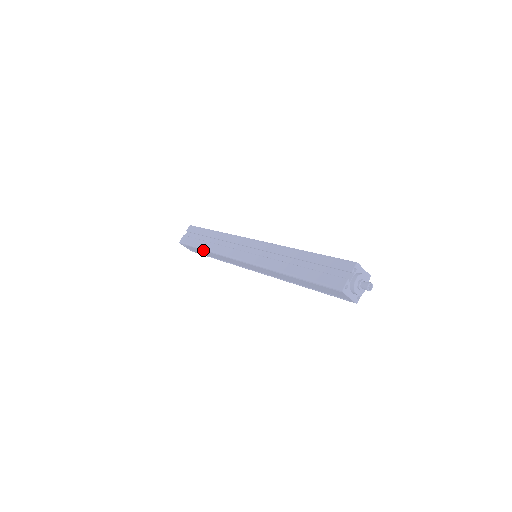
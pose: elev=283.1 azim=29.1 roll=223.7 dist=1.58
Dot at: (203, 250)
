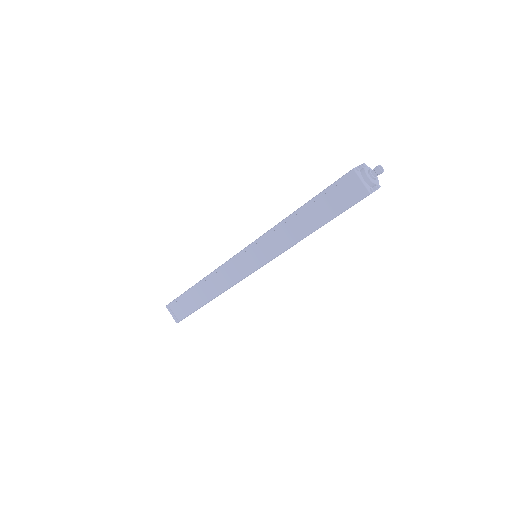
Dot at: (195, 286)
